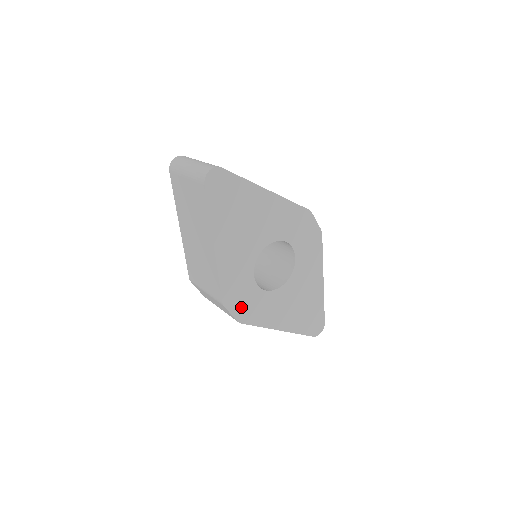
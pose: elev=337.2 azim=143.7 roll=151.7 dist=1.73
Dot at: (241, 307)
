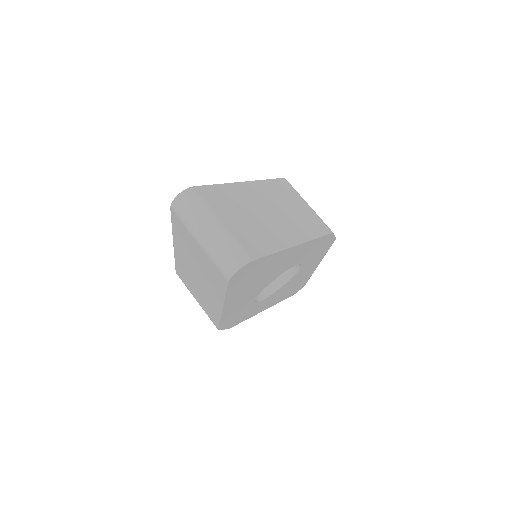
Dot at: (235, 321)
